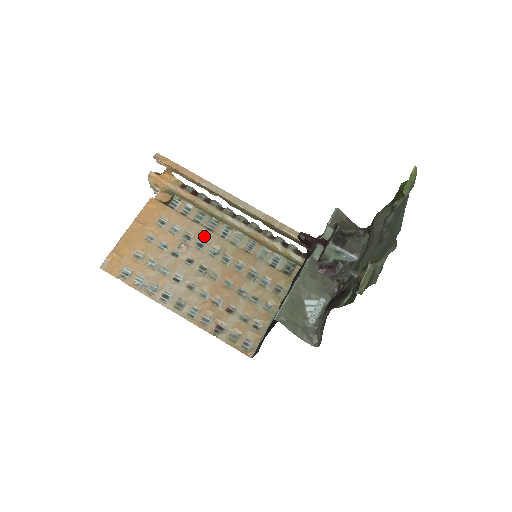
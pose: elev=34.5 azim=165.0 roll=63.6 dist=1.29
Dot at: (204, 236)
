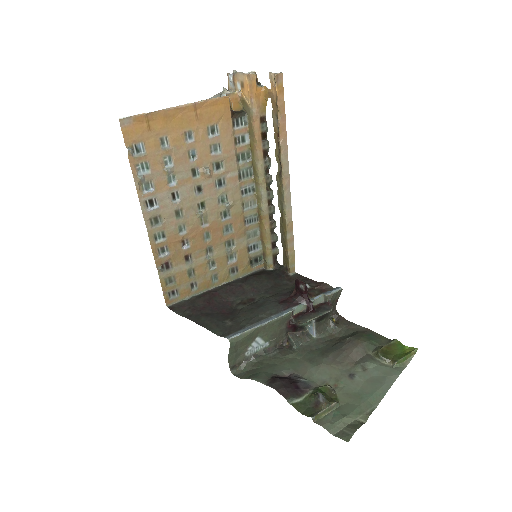
Dot at: (231, 178)
